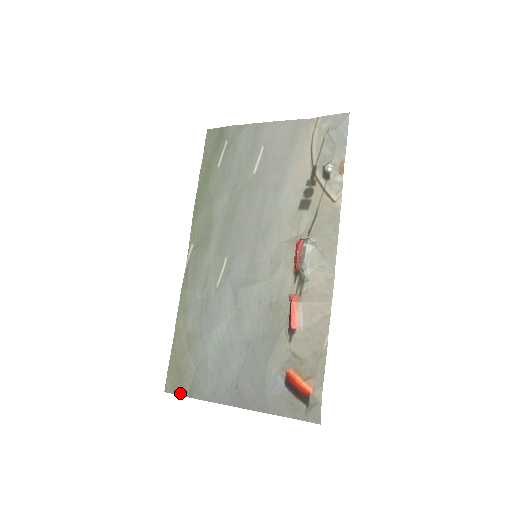
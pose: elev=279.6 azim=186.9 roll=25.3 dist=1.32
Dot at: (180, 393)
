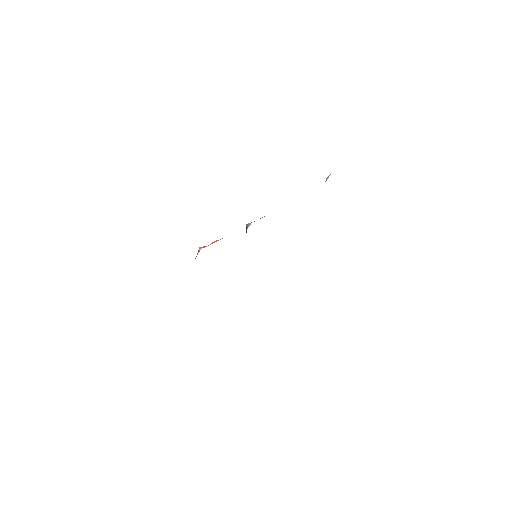
Dot at: occluded
